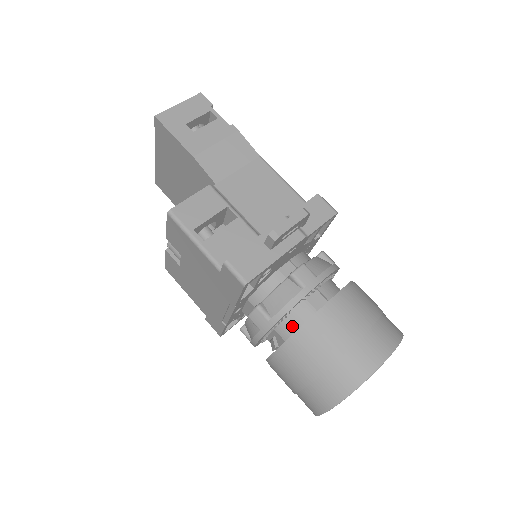
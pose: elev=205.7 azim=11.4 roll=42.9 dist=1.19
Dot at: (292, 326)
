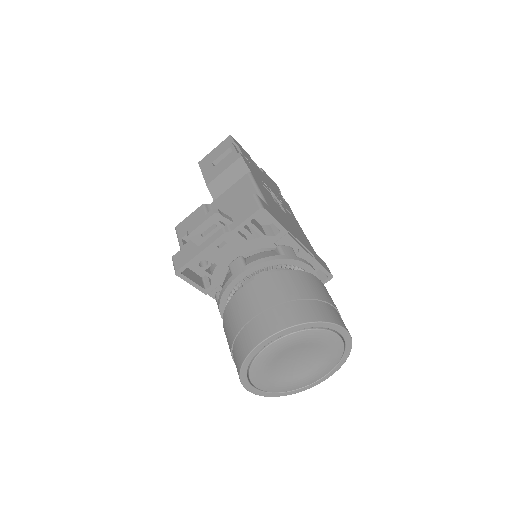
Dot at: occluded
